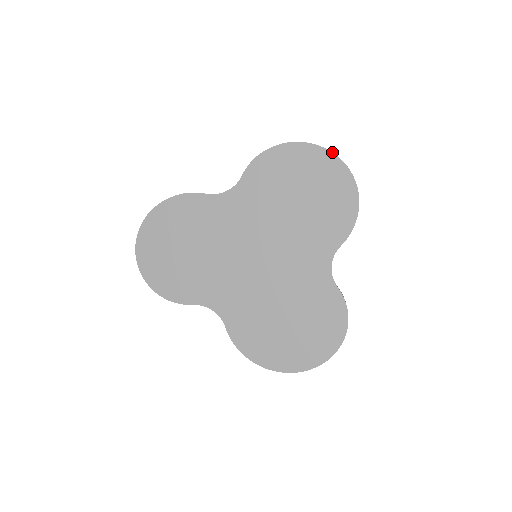
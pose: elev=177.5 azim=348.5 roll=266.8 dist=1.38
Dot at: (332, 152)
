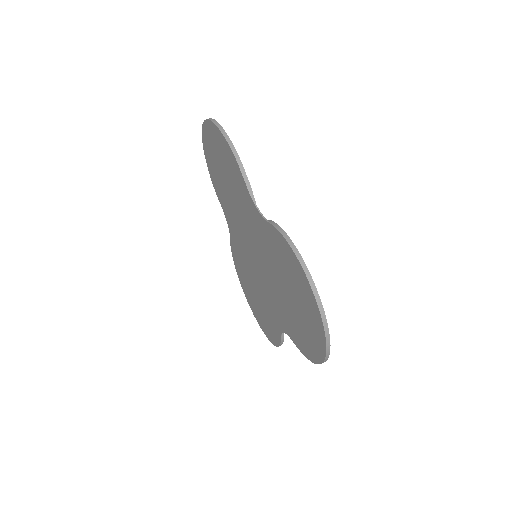
Dot at: (325, 335)
